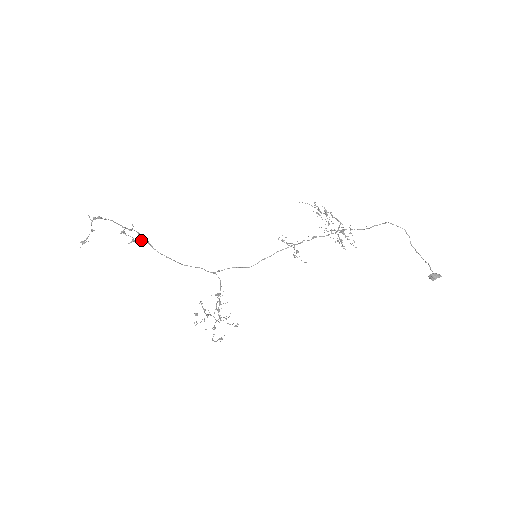
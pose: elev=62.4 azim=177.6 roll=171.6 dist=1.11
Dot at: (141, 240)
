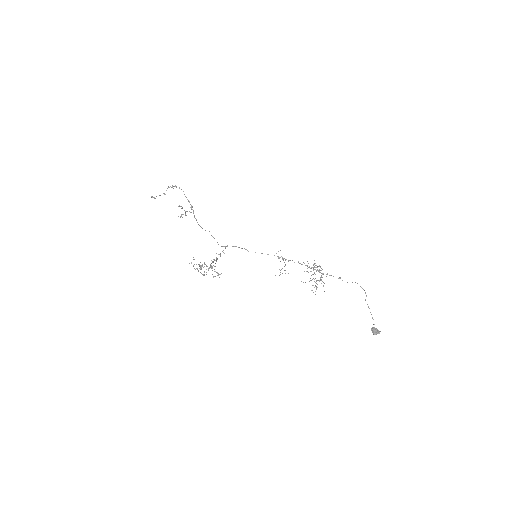
Dot at: occluded
